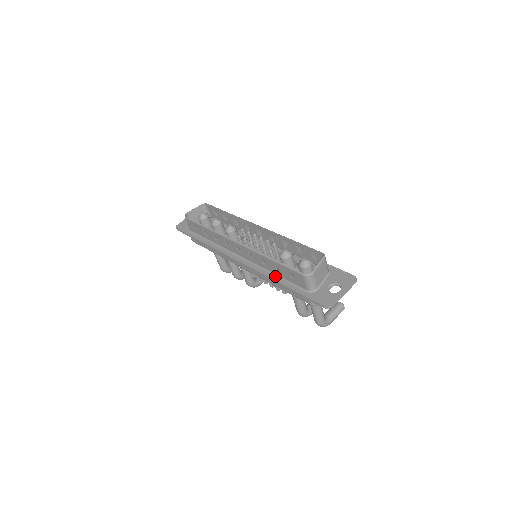
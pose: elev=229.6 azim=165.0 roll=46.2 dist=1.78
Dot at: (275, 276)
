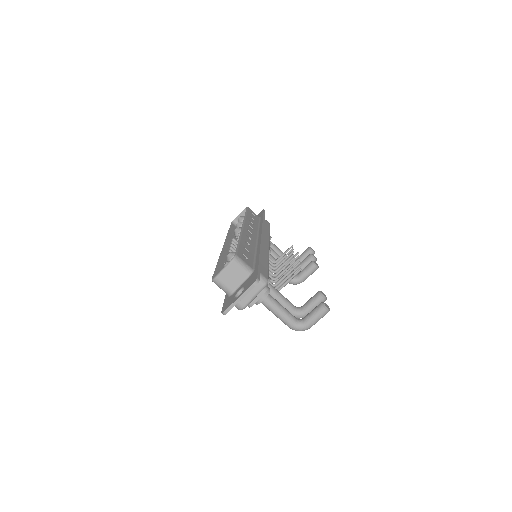
Dot at: occluded
